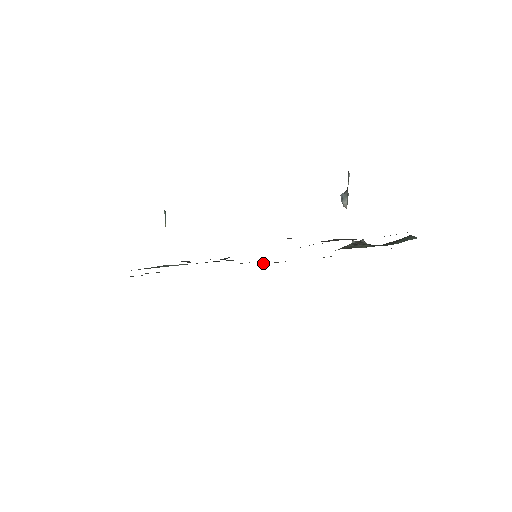
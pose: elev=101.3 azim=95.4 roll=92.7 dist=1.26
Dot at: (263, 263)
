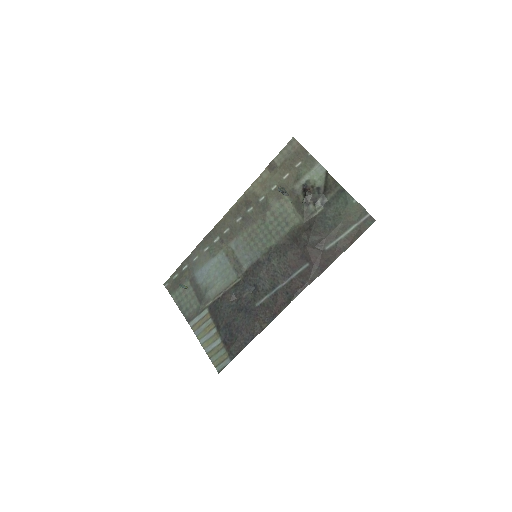
Dot at: (234, 219)
